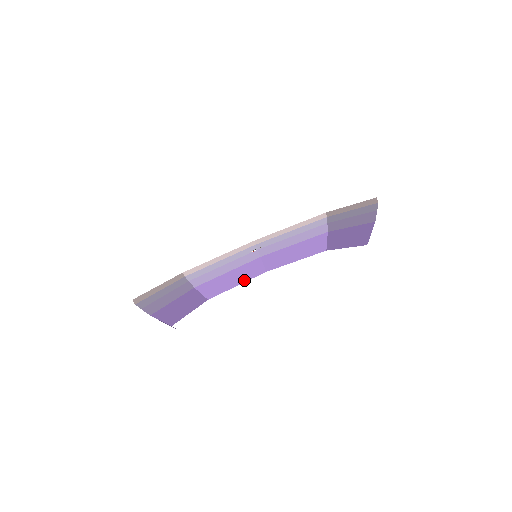
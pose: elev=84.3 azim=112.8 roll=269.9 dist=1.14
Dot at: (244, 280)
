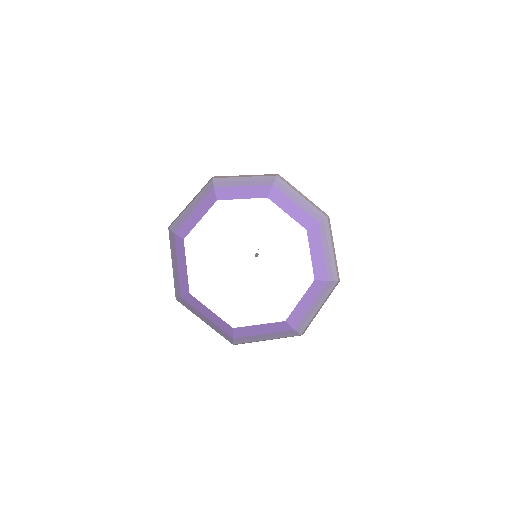
Dot at: (249, 197)
